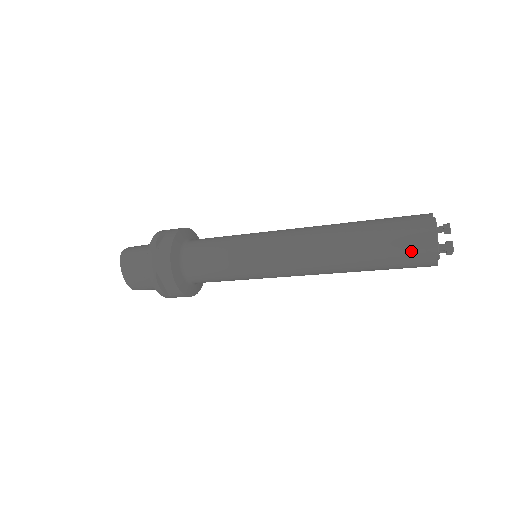
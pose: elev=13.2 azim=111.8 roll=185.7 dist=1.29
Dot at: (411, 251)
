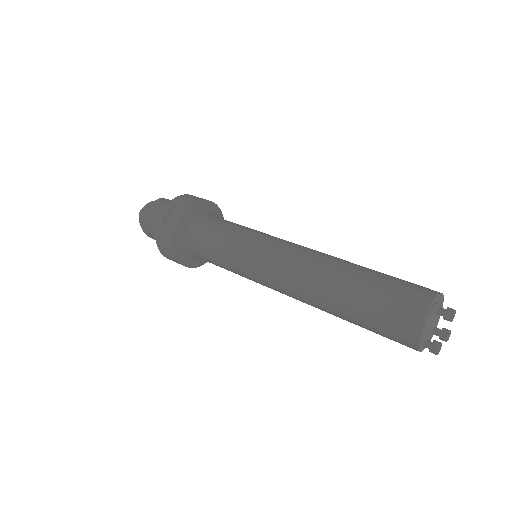
Dot at: (391, 337)
